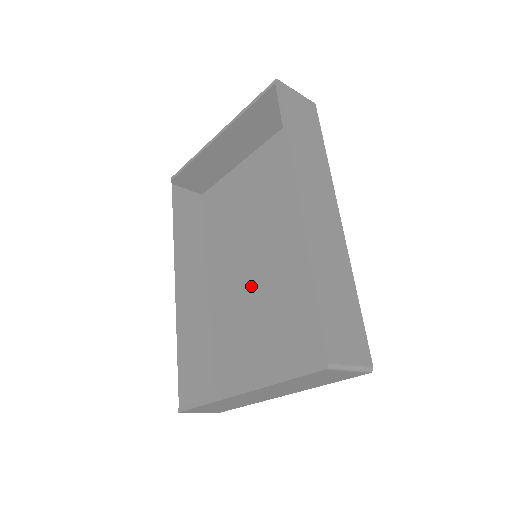
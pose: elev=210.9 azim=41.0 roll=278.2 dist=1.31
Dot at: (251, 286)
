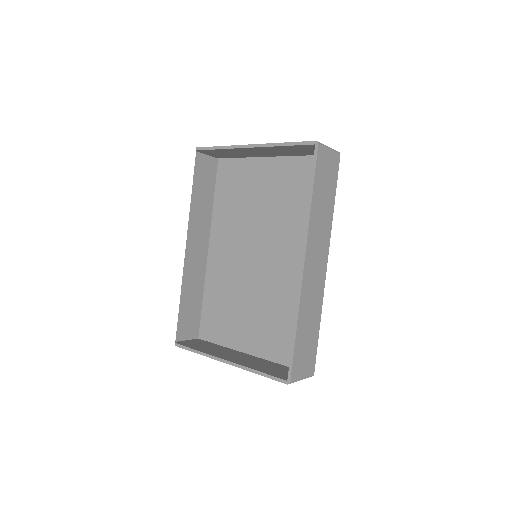
Dot at: (245, 271)
